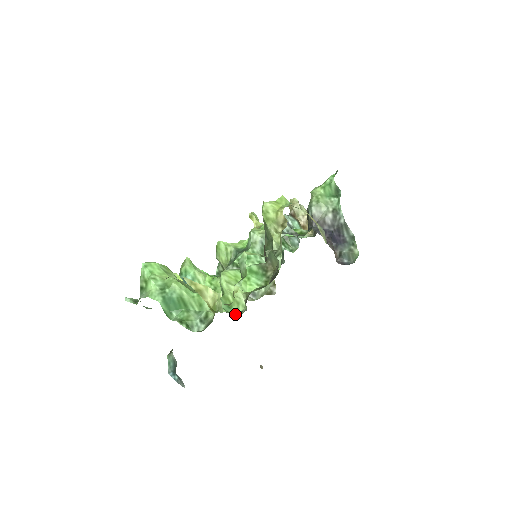
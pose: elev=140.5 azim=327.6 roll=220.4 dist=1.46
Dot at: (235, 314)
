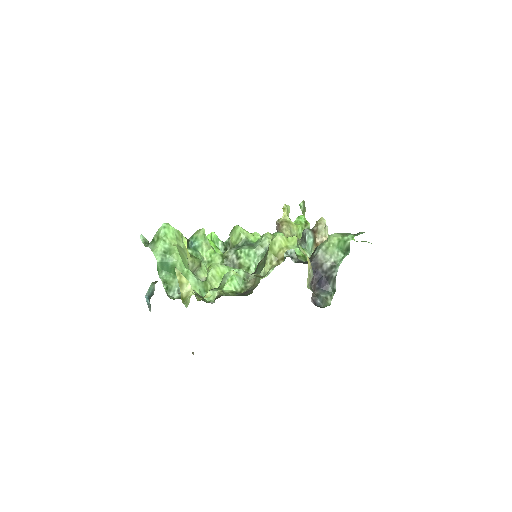
Dot at: (206, 298)
